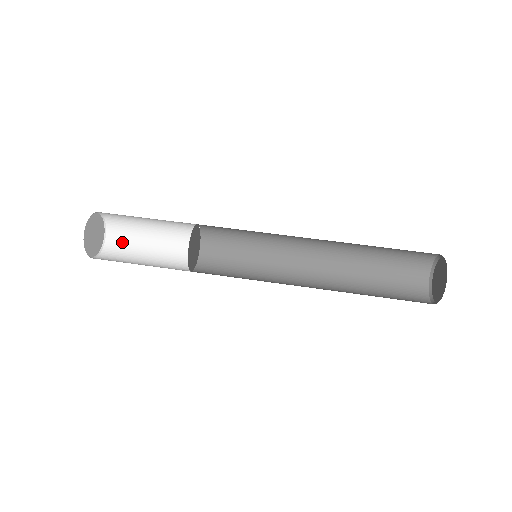
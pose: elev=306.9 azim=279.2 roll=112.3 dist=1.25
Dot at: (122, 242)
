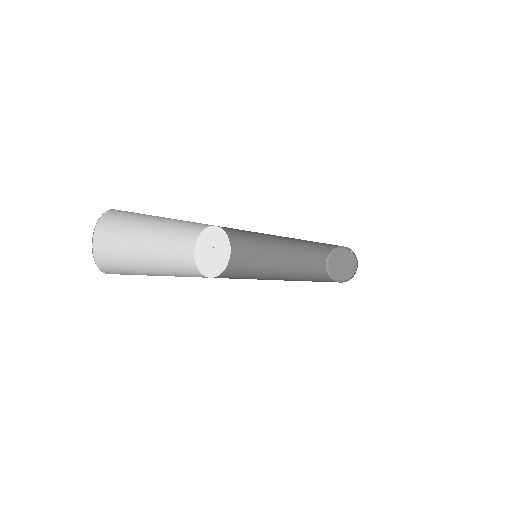
Dot at: (115, 250)
